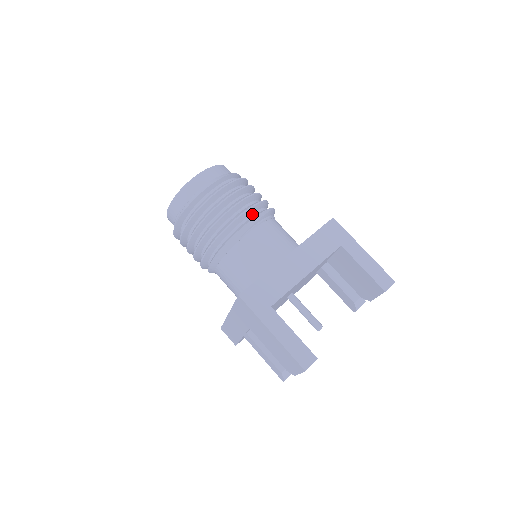
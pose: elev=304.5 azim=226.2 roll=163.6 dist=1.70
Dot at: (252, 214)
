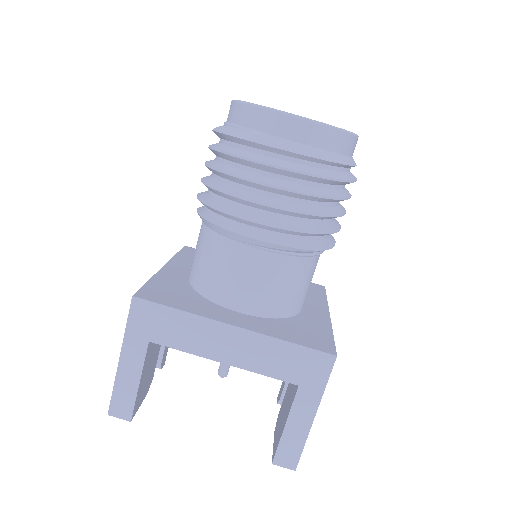
Dot at: (280, 233)
